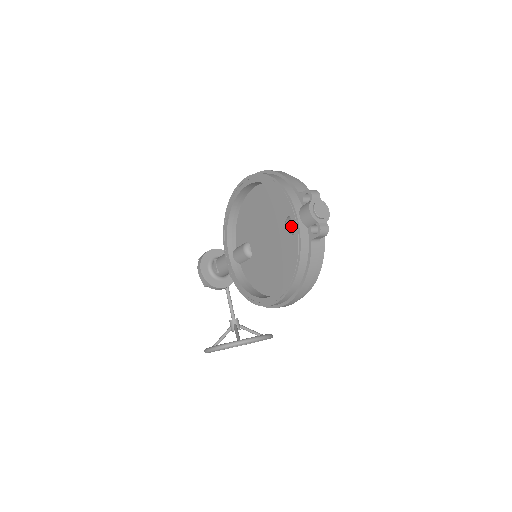
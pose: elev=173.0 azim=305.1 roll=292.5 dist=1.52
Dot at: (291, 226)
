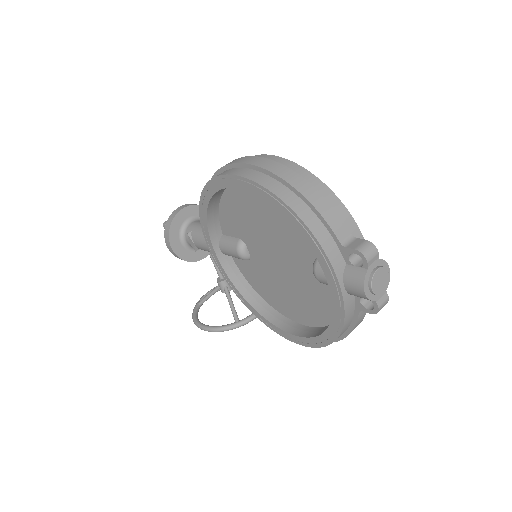
Dot at: (325, 282)
